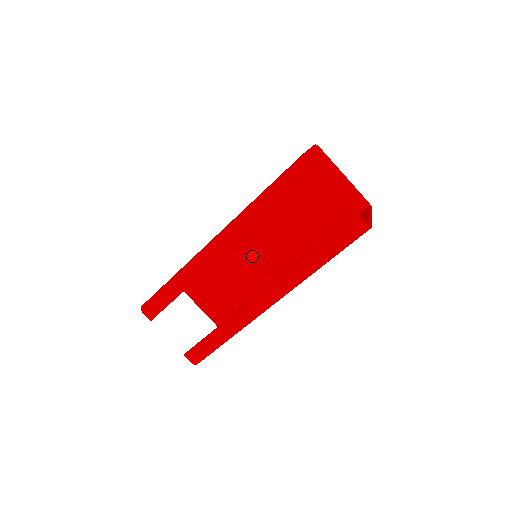
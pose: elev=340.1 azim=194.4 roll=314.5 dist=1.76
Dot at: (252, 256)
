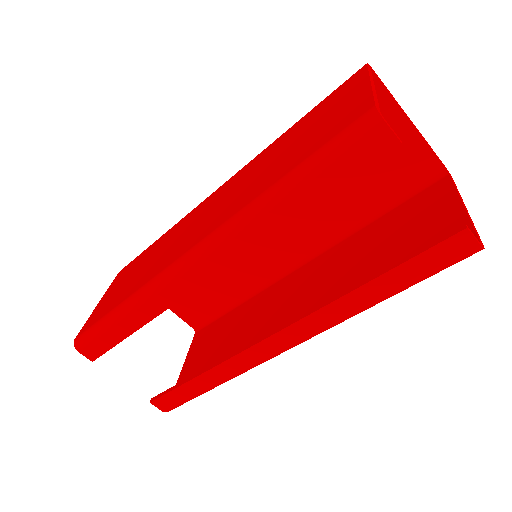
Dot at: occluded
